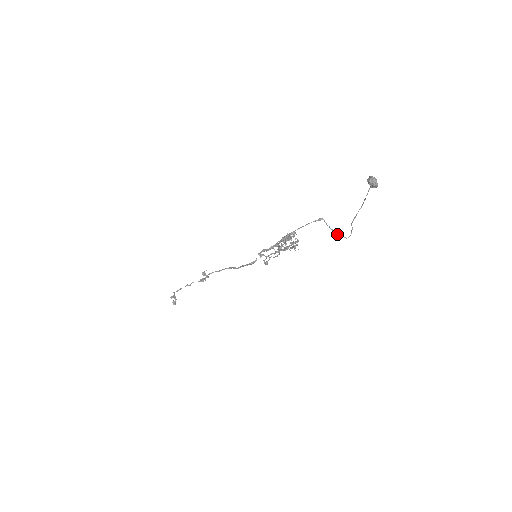
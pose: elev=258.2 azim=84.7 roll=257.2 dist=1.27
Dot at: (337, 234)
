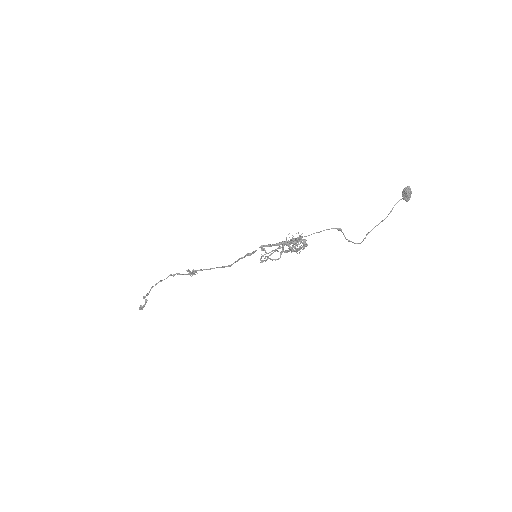
Dot at: occluded
